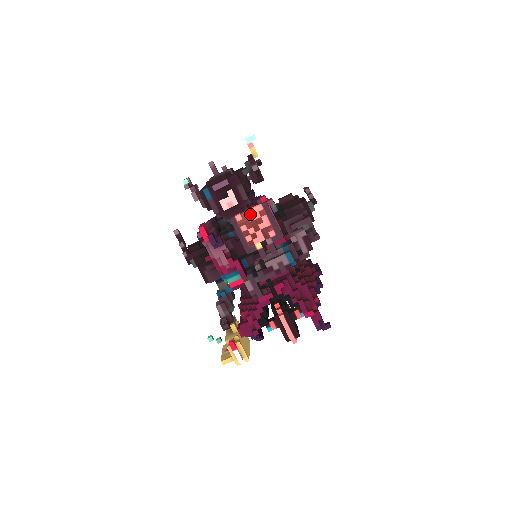
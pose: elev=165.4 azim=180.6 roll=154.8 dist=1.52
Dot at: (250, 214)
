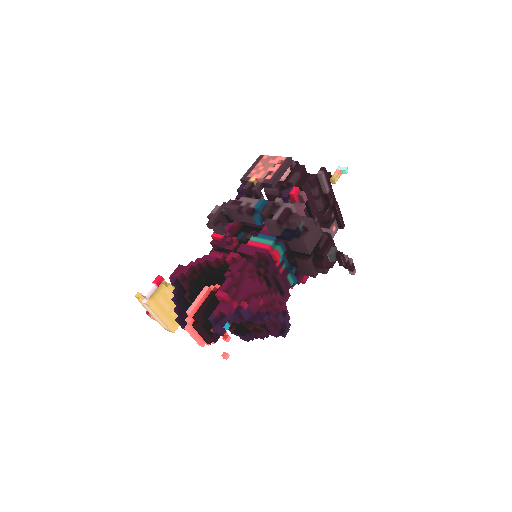
Dot at: (274, 159)
